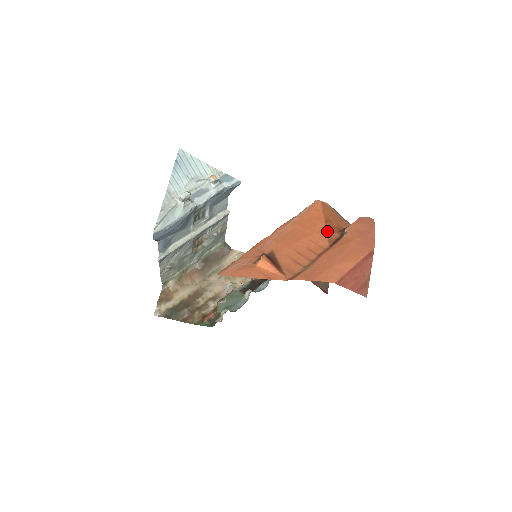
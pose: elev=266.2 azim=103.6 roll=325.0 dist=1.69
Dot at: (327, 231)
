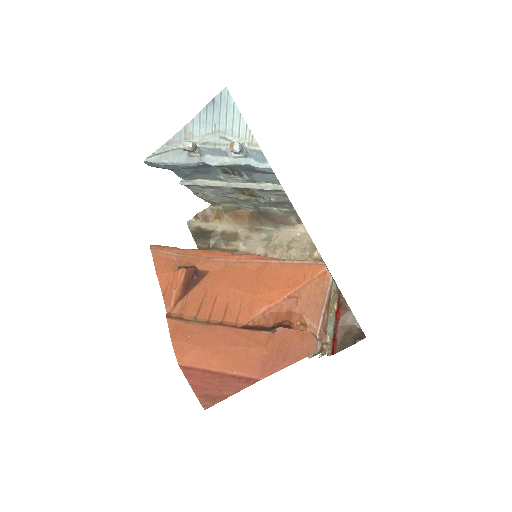
Dot at: (271, 308)
